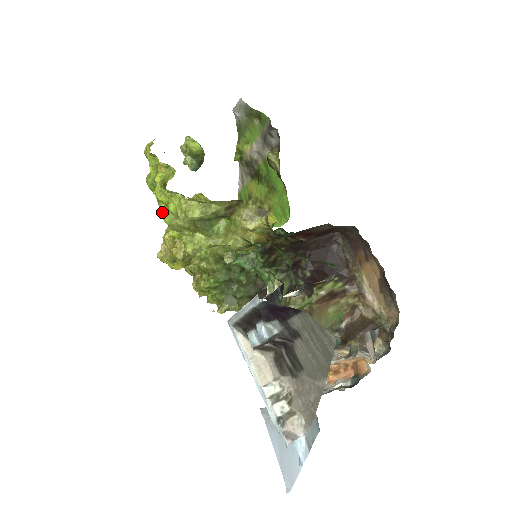
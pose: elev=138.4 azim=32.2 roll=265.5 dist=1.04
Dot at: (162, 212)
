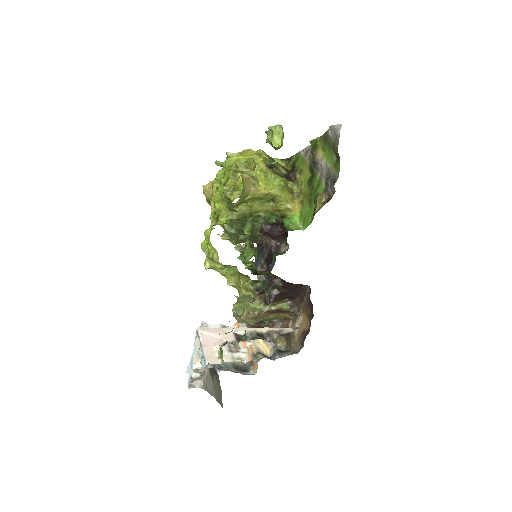
Dot at: occluded
